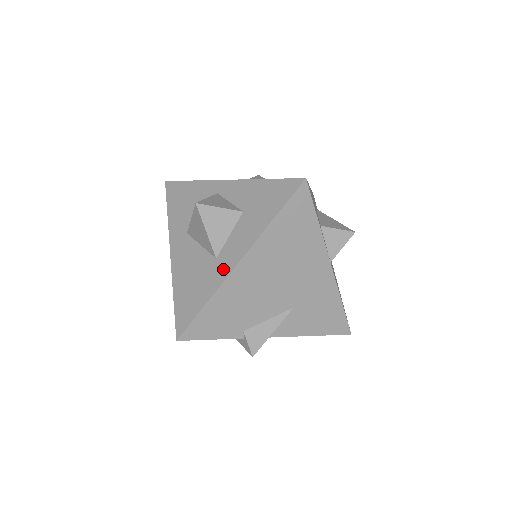
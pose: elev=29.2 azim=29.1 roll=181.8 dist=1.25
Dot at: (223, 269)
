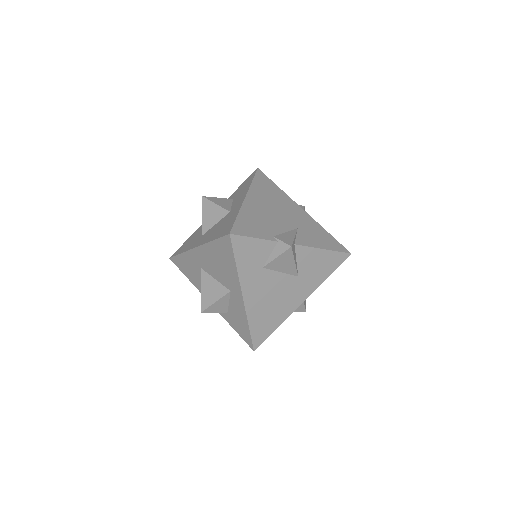
Dot at: (238, 206)
